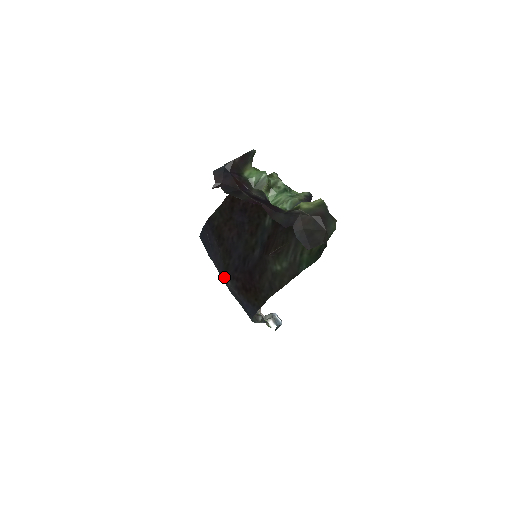
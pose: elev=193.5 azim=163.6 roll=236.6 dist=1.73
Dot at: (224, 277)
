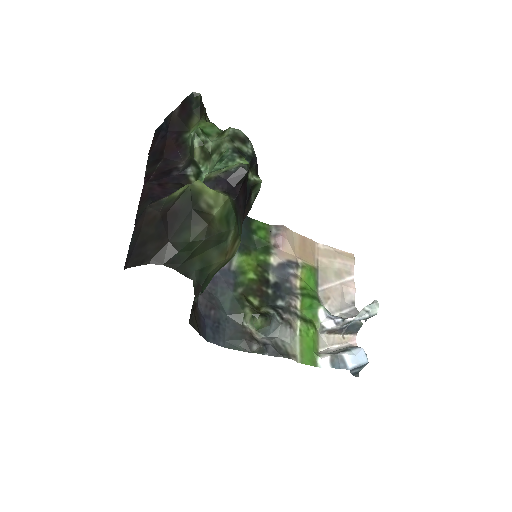
Dot at: occluded
